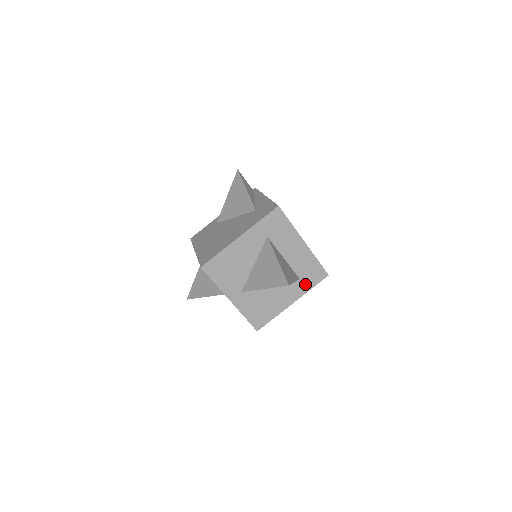
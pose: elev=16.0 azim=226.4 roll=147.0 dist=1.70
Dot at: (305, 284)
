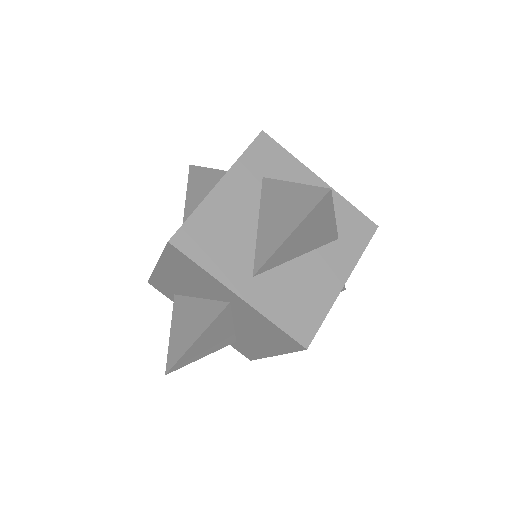
Dot at: (350, 246)
